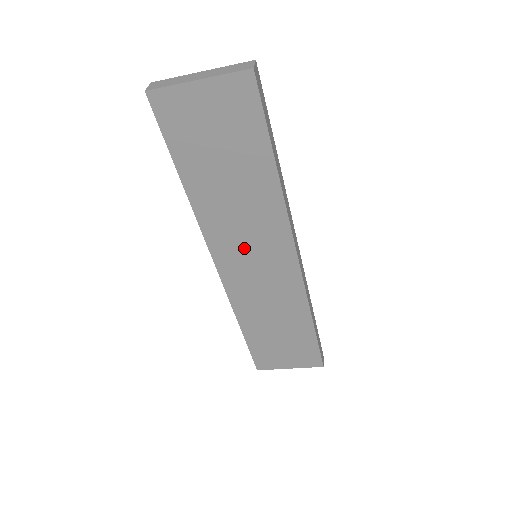
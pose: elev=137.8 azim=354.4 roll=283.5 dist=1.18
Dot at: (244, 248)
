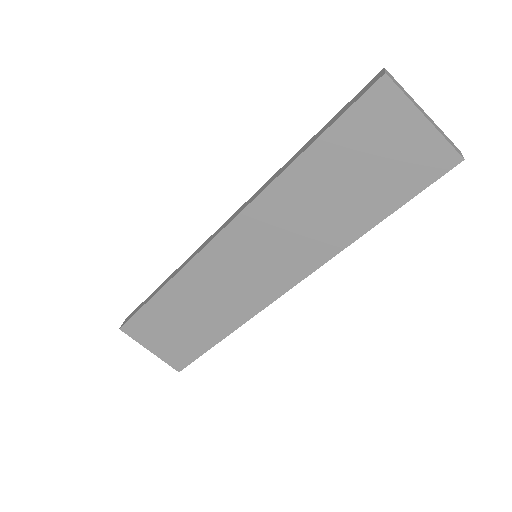
Dot at: (263, 245)
